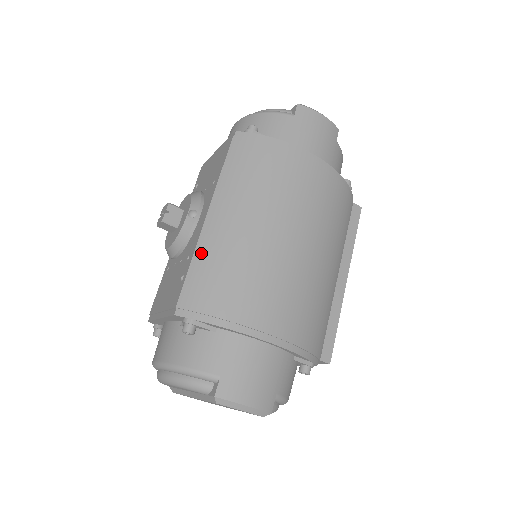
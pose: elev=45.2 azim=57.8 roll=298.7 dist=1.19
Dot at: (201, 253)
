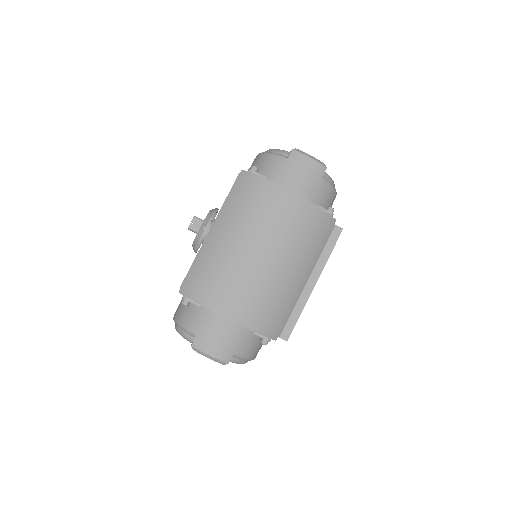
Dot at: (200, 255)
